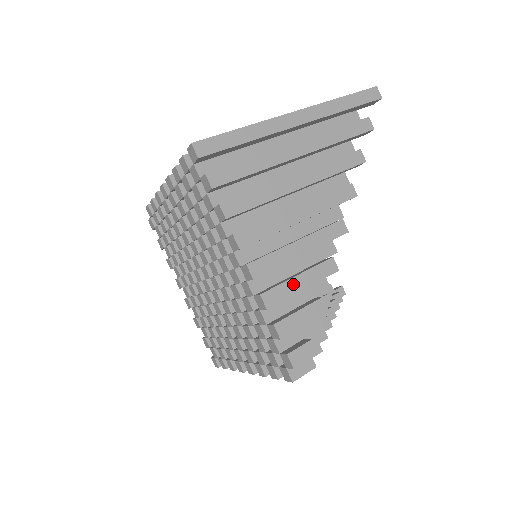
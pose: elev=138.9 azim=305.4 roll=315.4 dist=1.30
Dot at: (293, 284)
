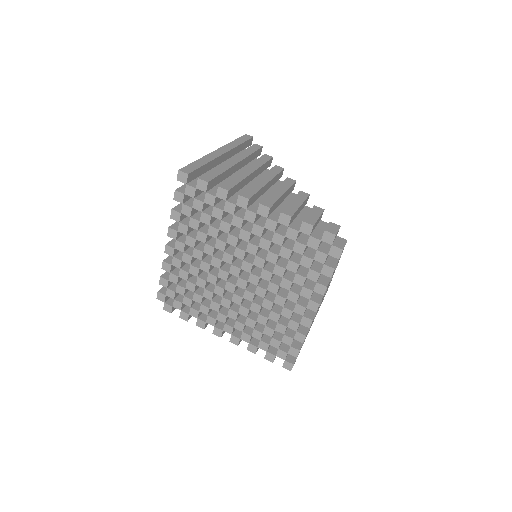
Dot at: (293, 205)
